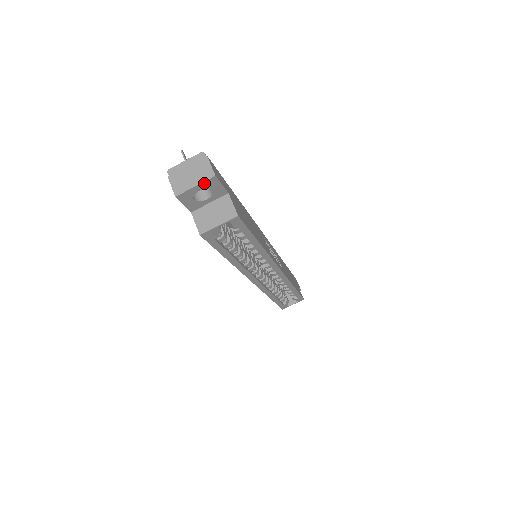
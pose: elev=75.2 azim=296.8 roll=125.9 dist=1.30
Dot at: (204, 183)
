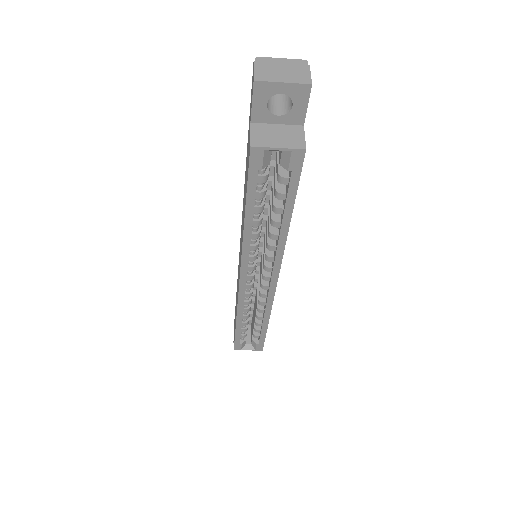
Dot at: (294, 86)
